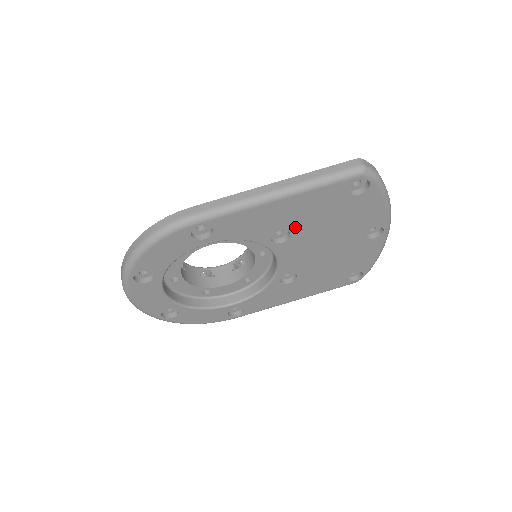
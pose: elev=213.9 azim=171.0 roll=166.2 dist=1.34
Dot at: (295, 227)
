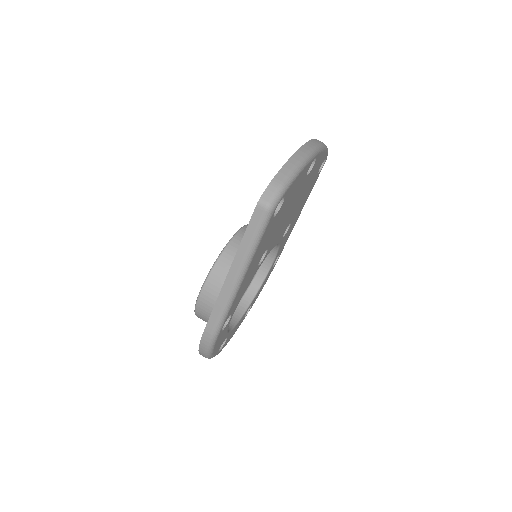
Dot at: (265, 249)
